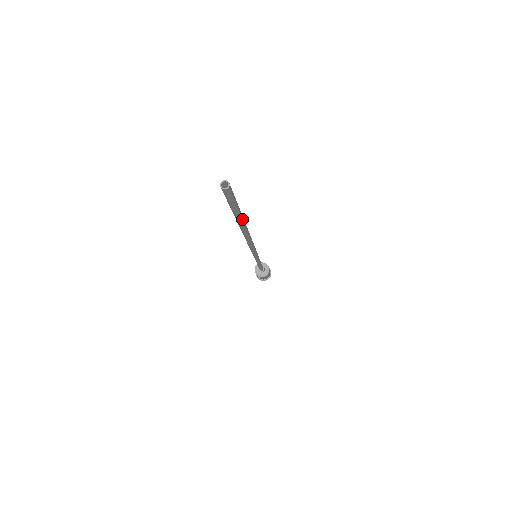
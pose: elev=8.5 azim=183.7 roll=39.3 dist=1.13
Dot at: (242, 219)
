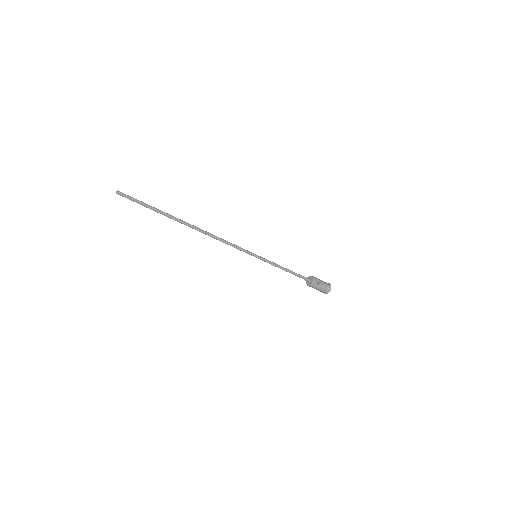
Dot at: (163, 214)
